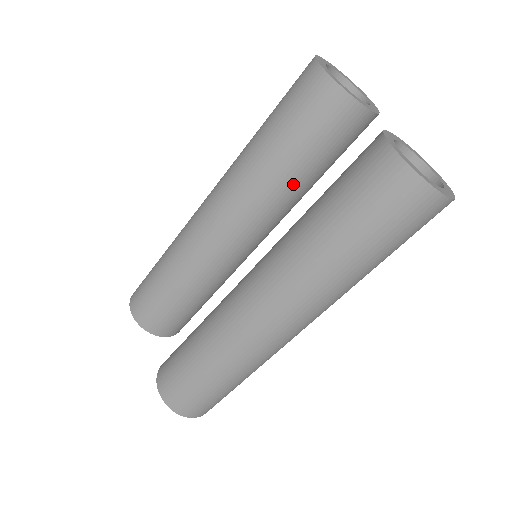
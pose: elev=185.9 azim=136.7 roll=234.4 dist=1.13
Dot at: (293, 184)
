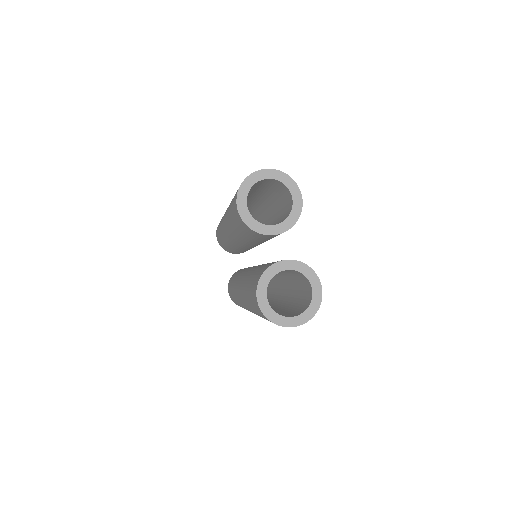
Dot at: (255, 242)
